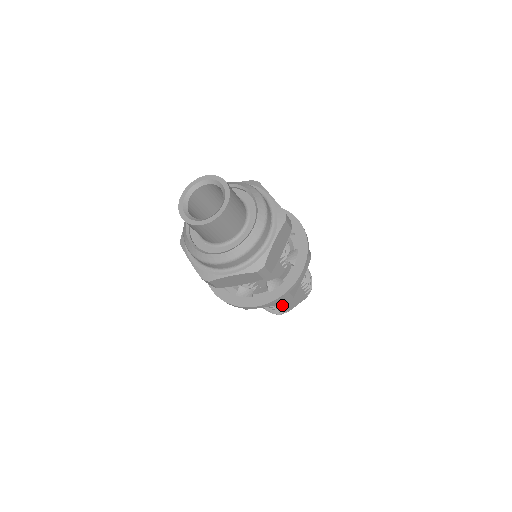
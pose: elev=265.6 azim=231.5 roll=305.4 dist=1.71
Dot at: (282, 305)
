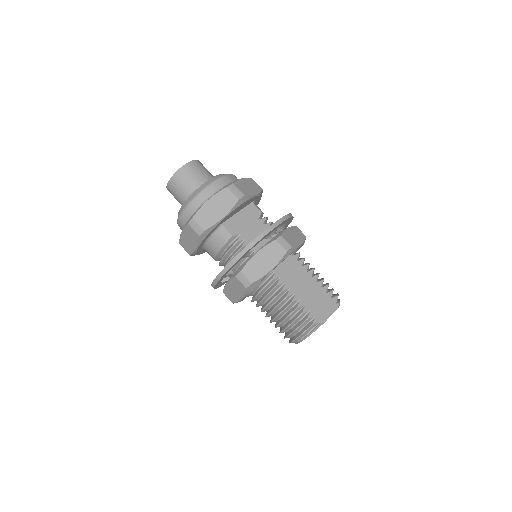
Dot at: (305, 305)
